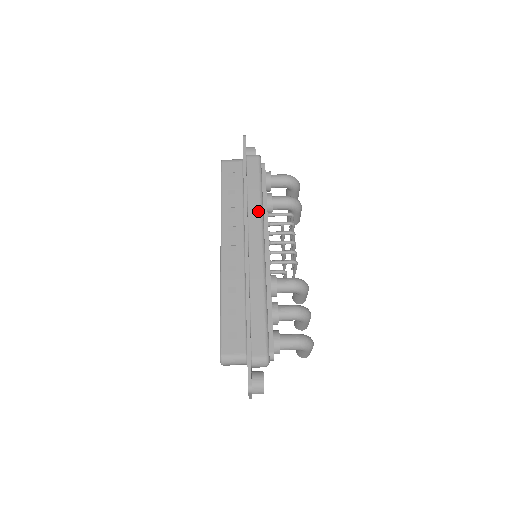
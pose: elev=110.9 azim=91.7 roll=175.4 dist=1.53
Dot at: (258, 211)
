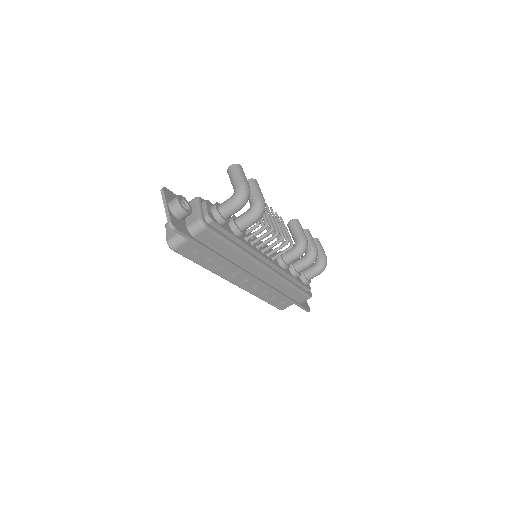
Dot at: (245, 258)
